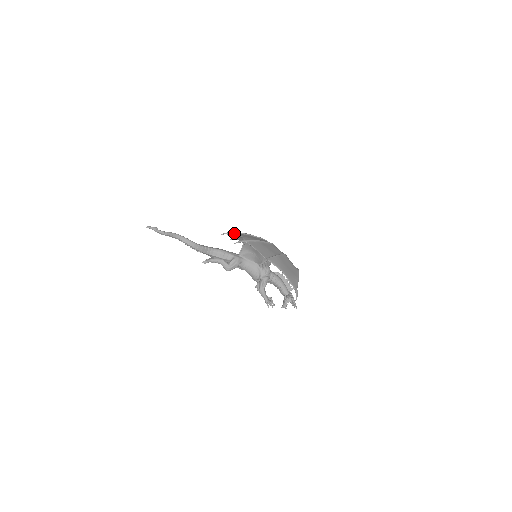
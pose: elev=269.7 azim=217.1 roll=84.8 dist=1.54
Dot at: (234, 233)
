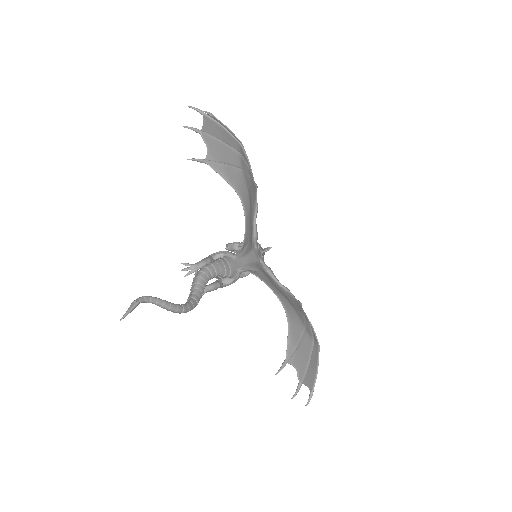
Dot at: occluded
